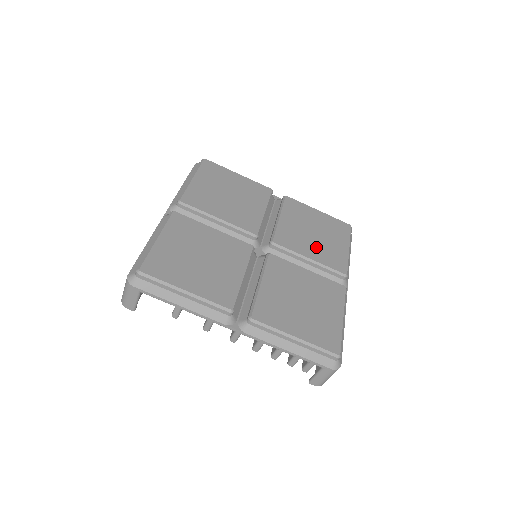
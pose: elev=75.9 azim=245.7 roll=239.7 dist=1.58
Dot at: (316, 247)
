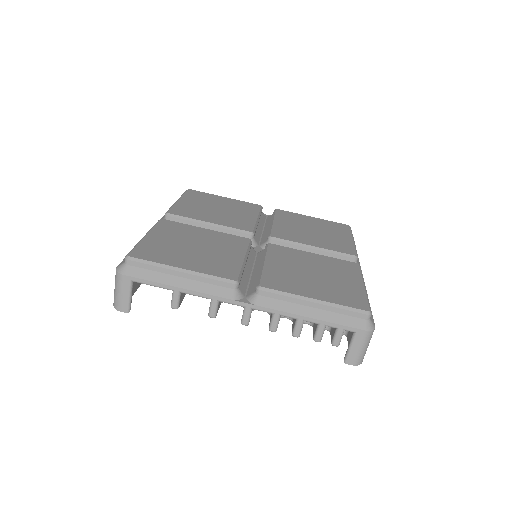
Dot at: (317, 239)
